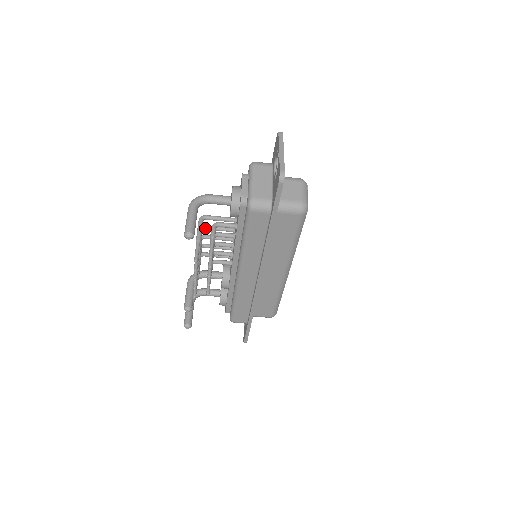
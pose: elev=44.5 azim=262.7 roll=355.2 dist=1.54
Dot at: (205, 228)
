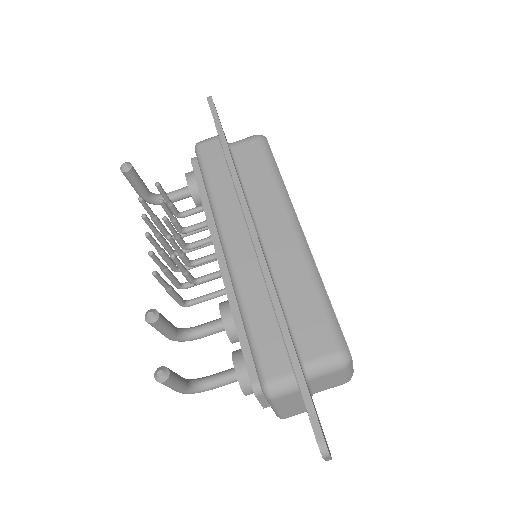
Dot at: occluded
